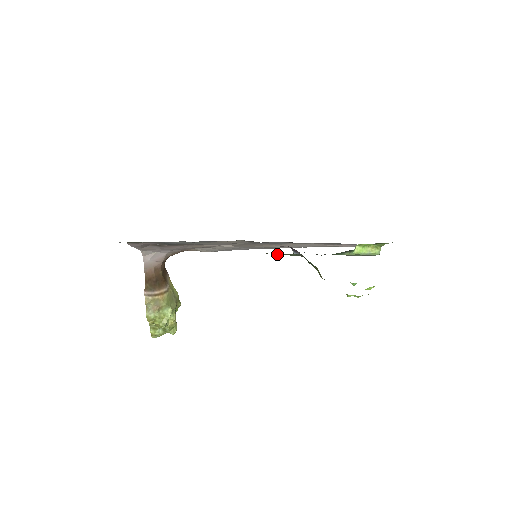
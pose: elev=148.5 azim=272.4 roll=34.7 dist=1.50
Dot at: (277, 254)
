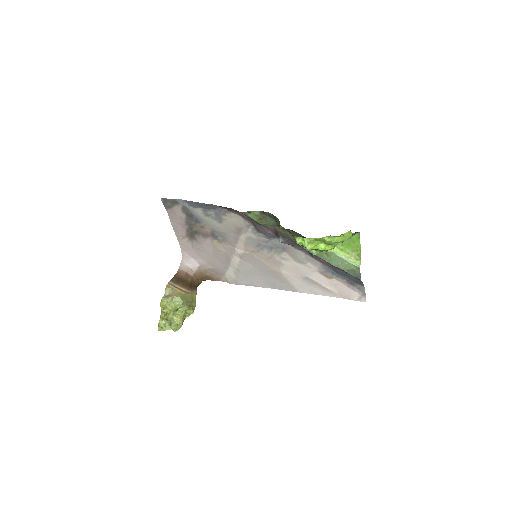
Dot at: (257, 216)
